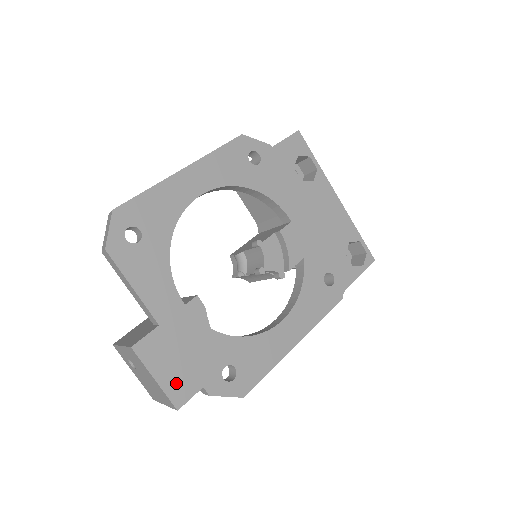
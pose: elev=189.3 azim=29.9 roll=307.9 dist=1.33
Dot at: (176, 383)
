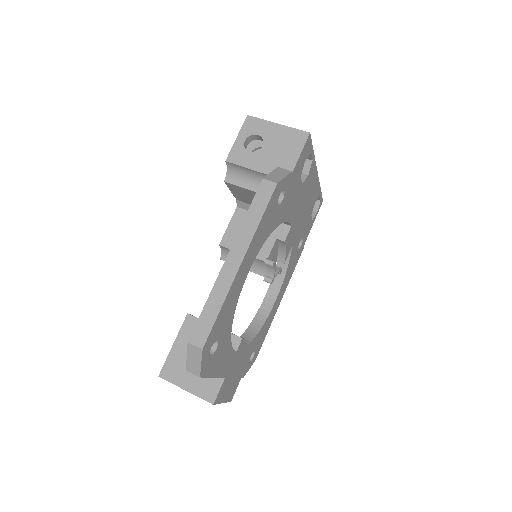
Dot at: (231, 392)
